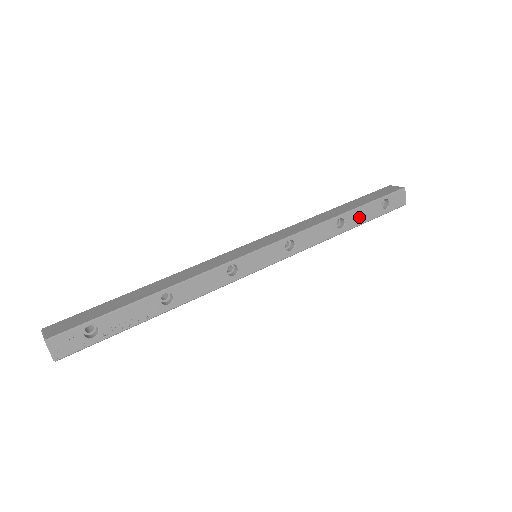
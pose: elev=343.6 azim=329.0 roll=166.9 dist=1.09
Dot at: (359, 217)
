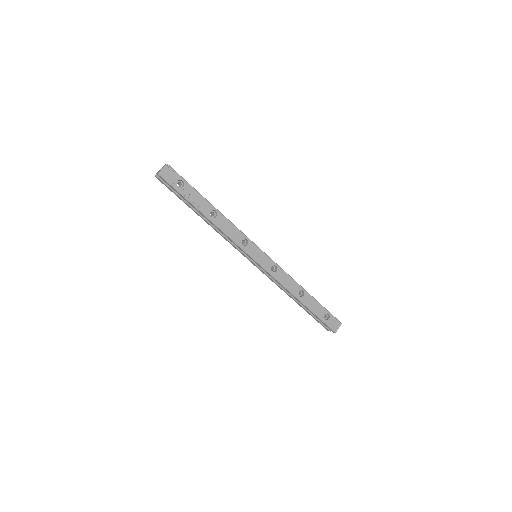
Dot at: (311, 304)
